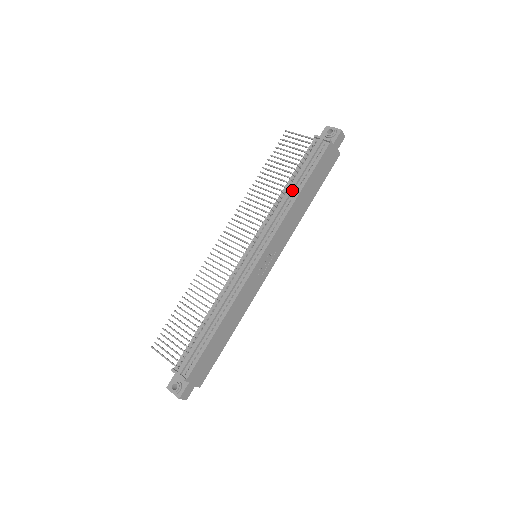
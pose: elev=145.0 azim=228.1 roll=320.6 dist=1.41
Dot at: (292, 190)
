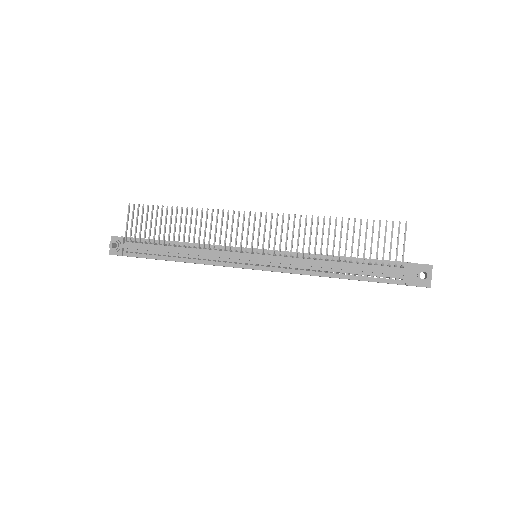
Dot at: (332, 268)
